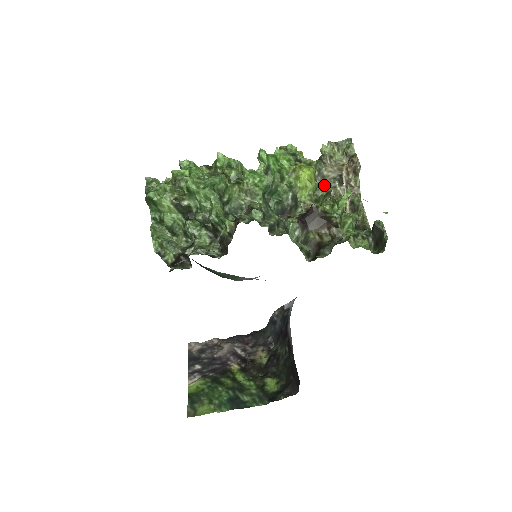
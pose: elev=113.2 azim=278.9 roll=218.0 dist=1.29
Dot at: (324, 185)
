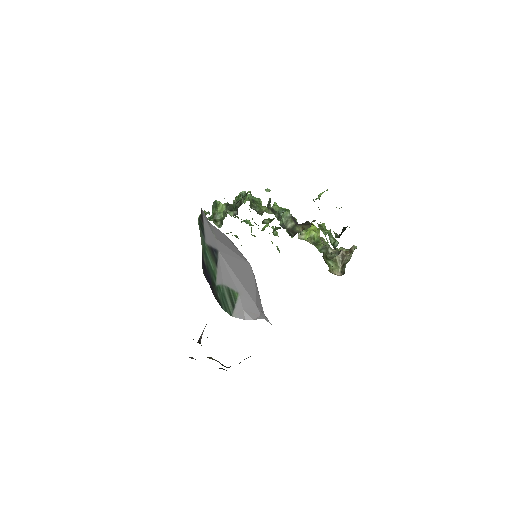
Dot at: (327, 255)
